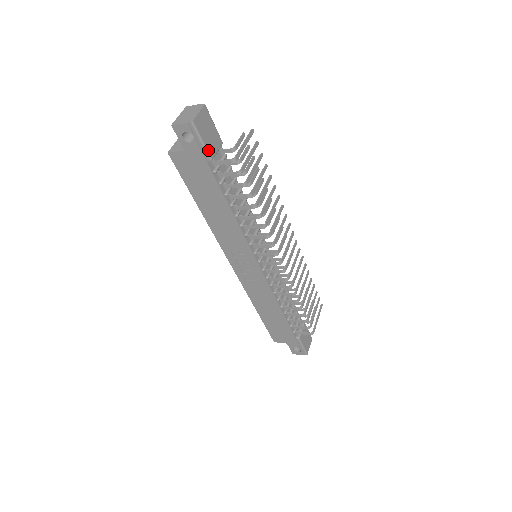
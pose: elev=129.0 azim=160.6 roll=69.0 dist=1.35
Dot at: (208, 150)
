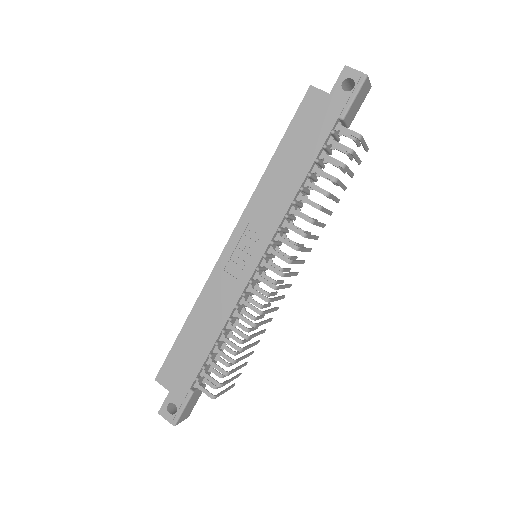
Dot at: (349, 110)
